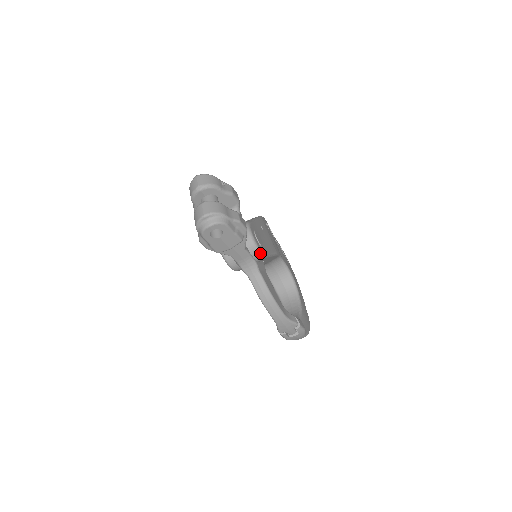
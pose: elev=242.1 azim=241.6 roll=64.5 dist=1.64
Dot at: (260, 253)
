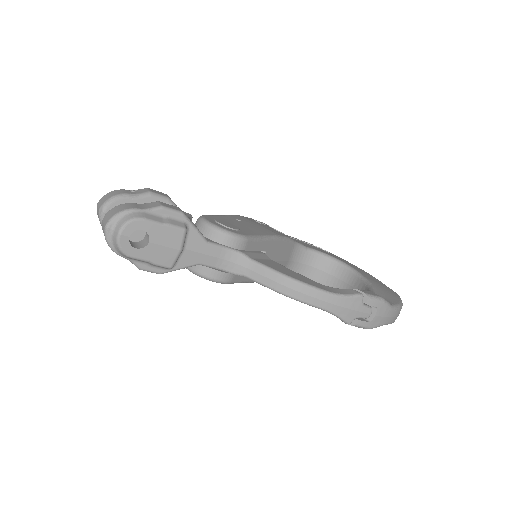
Dot at: (233, 236)
